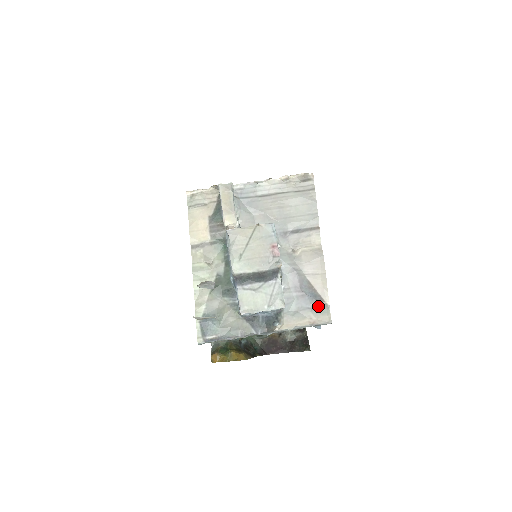
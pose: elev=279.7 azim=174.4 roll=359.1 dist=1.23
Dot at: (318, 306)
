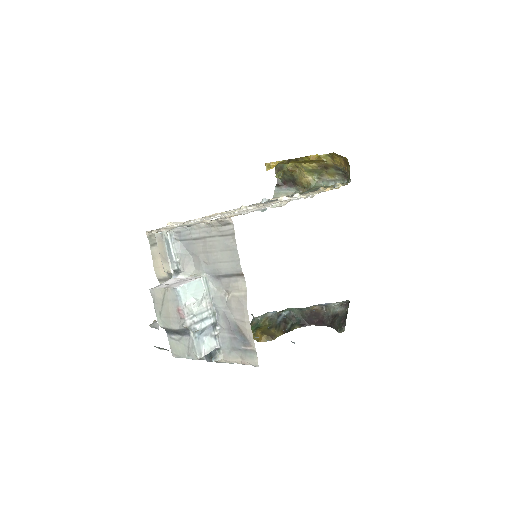
Dot at: (247, 350)
